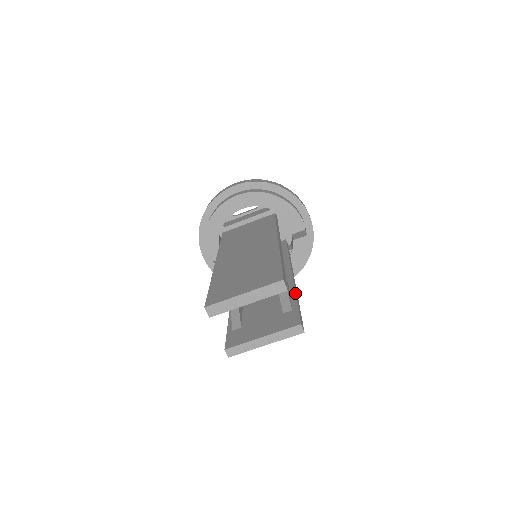
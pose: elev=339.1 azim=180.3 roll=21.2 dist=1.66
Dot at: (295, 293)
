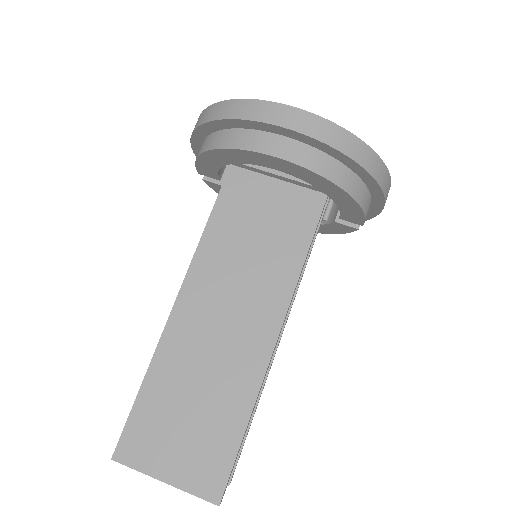
Dot at: (259, 399)
